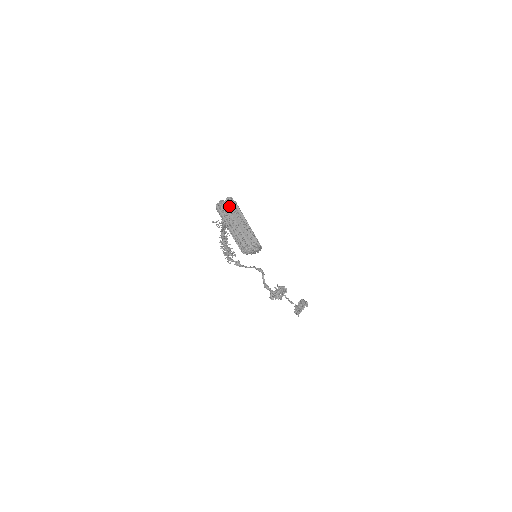
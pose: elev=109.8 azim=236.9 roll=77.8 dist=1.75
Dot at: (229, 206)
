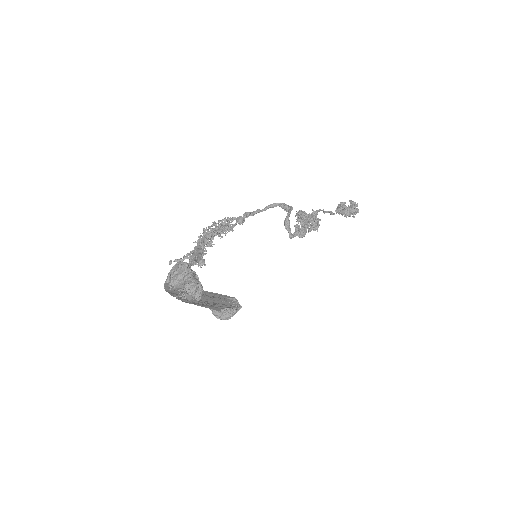
Dot at: (188, 291)
